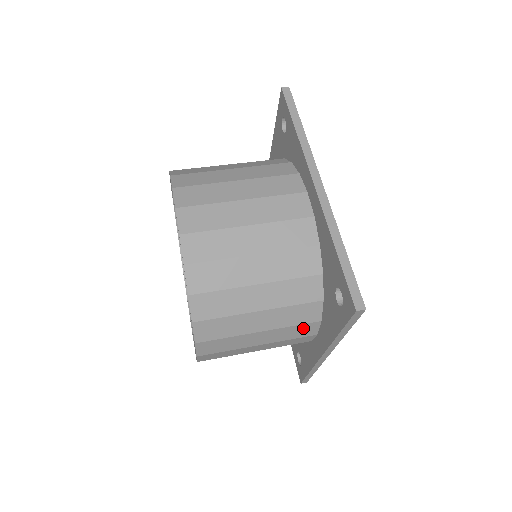
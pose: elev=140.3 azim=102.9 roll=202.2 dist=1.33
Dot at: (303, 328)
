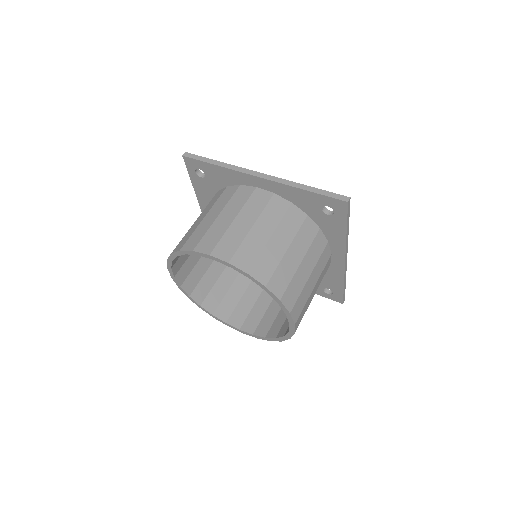
Dot at: occluded
